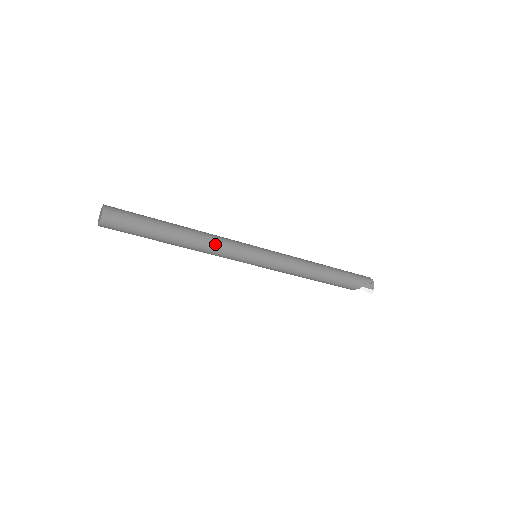
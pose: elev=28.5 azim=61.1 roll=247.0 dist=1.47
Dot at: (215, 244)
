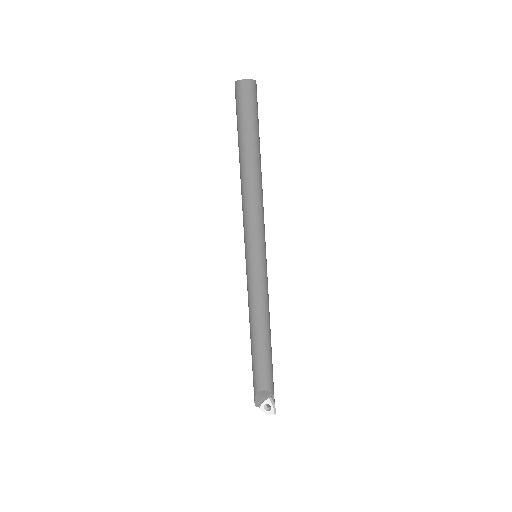
Dot at: occluded
